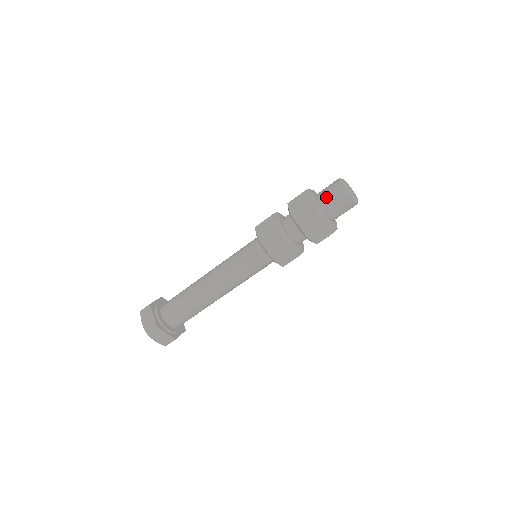
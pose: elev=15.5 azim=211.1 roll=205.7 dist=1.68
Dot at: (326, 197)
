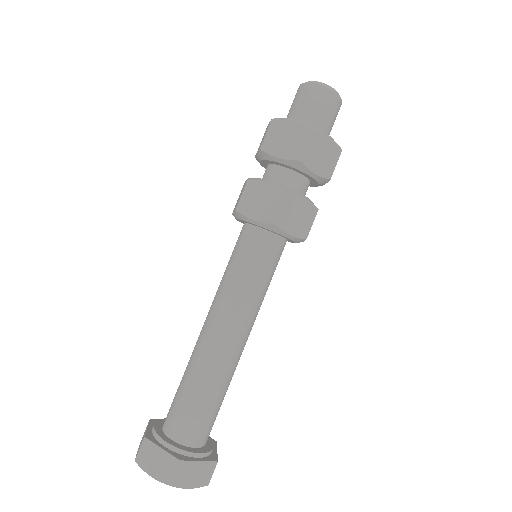
Dot at: (289, 112)
